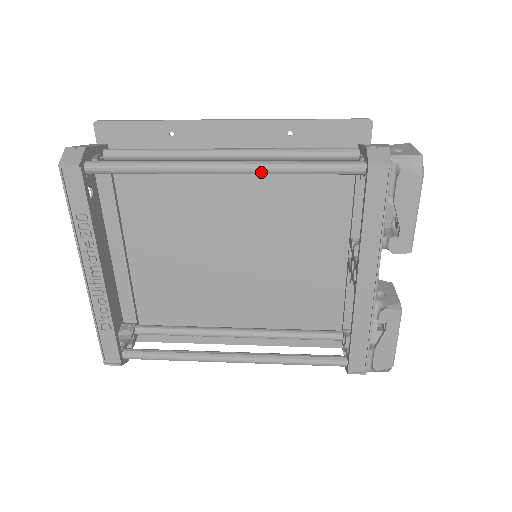
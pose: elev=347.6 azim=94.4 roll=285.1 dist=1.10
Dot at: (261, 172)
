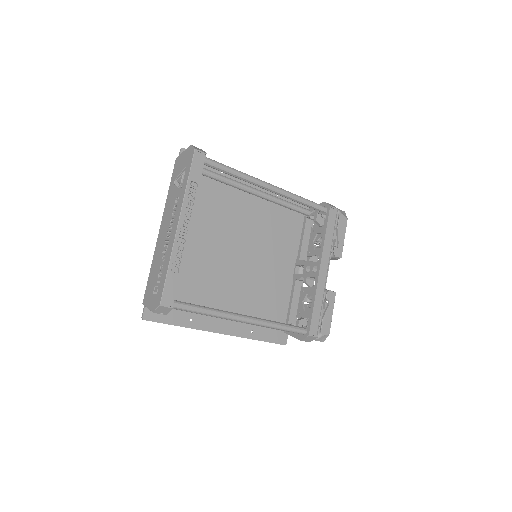
Dot at: (287, 195)
